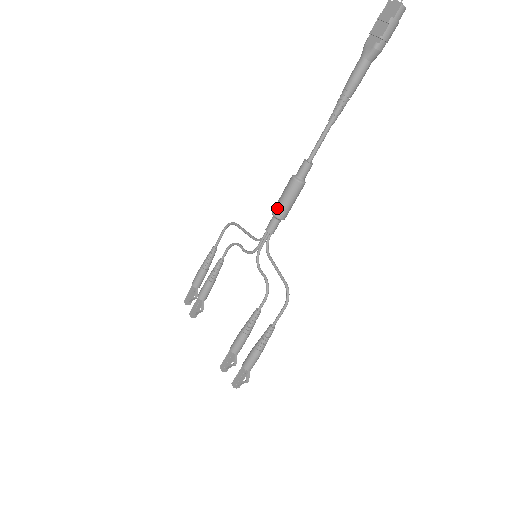
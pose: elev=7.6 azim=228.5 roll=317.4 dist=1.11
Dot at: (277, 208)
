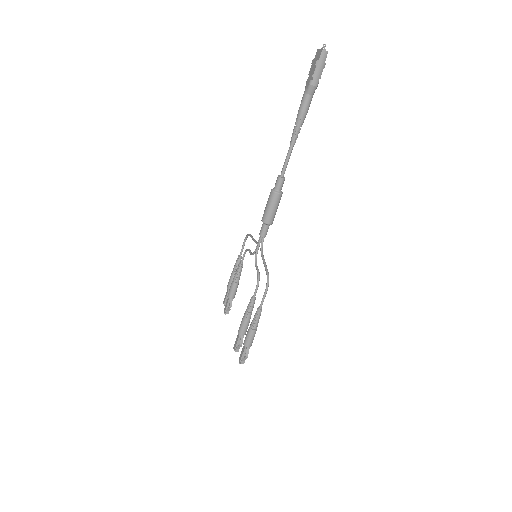
Dot at: (263, 215)
